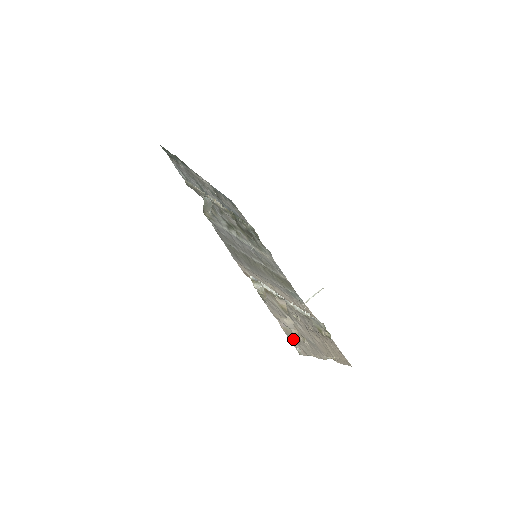
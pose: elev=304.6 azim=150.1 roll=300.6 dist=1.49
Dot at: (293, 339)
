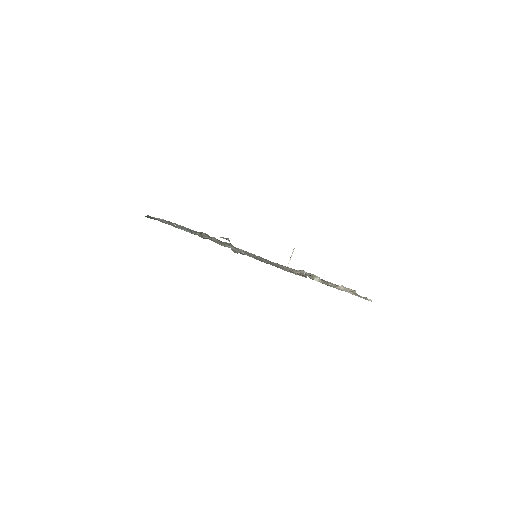
Dot at: (358, 296)
